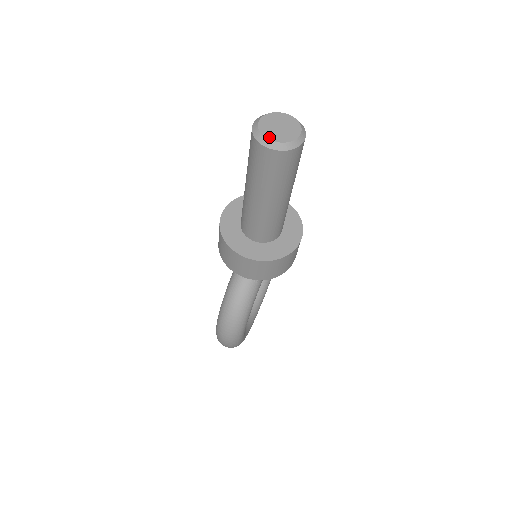
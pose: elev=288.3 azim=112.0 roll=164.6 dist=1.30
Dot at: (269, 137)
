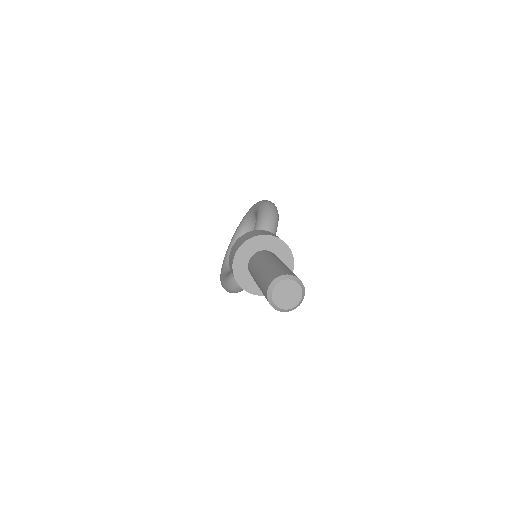
Dot at: (278, 305)
